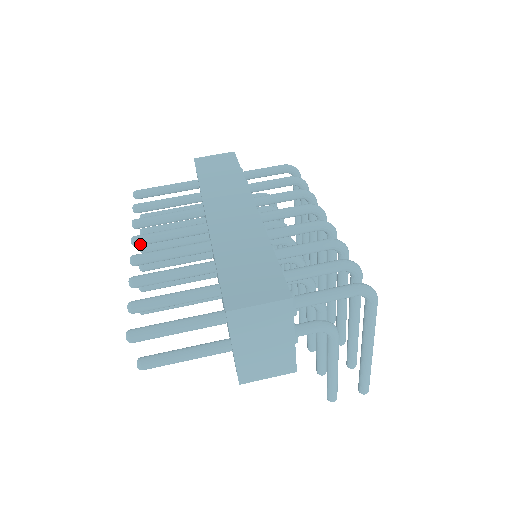
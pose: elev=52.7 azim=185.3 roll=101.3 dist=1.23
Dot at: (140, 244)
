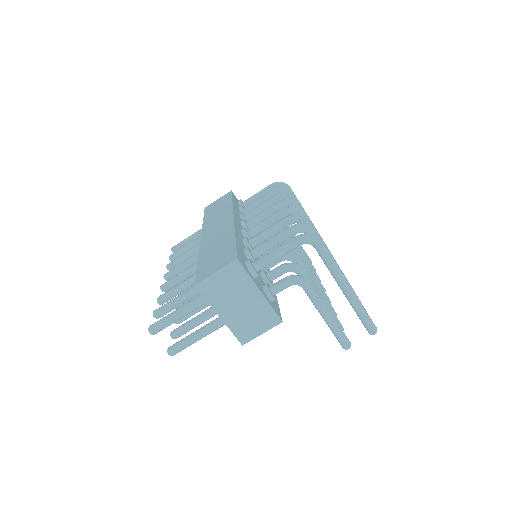
Dot at: (170, 278)
